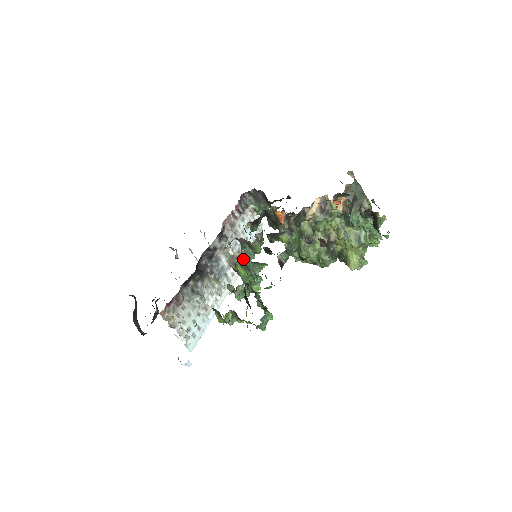
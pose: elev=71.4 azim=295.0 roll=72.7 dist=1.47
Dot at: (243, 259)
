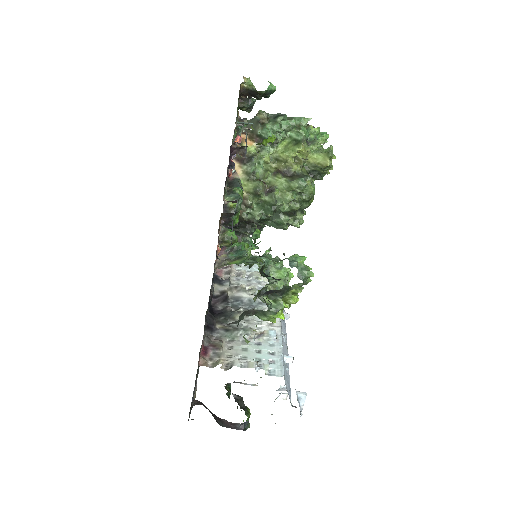
Dot at: (232, 258)
